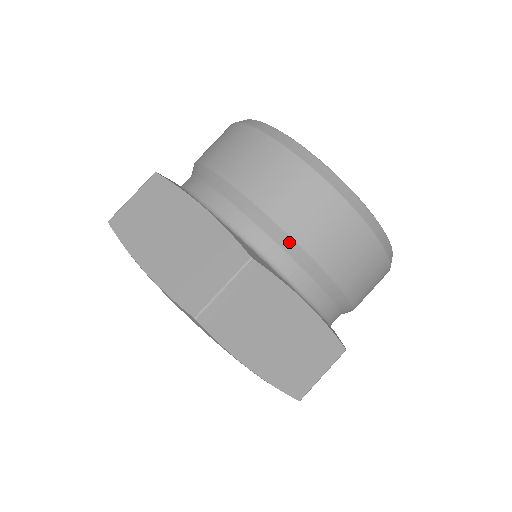
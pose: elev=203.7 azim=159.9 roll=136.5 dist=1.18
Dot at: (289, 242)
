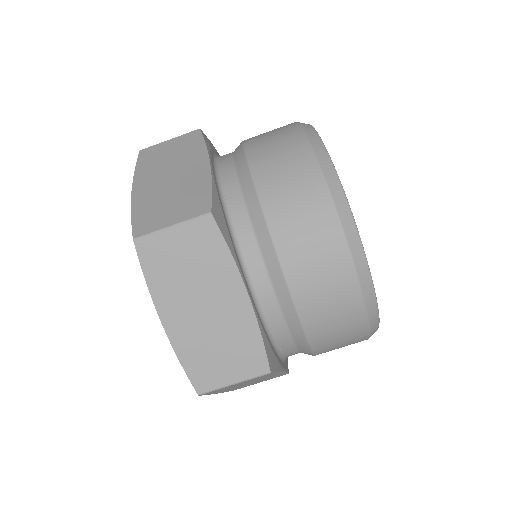
Dot at: (263, 227)
